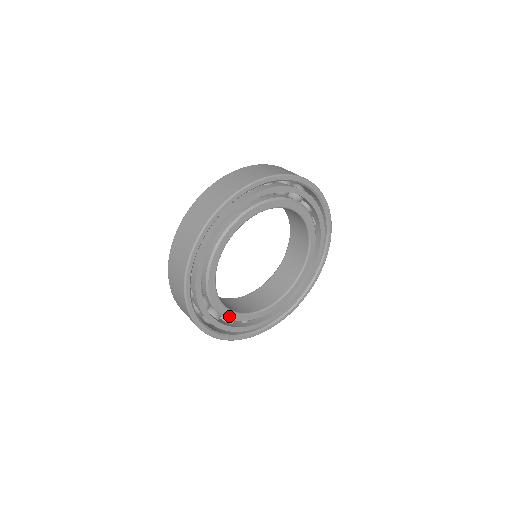
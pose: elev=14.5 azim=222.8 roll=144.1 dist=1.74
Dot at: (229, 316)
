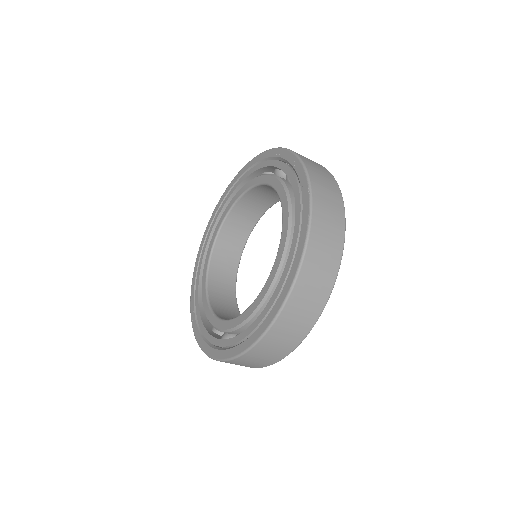
Dot at: occluded
